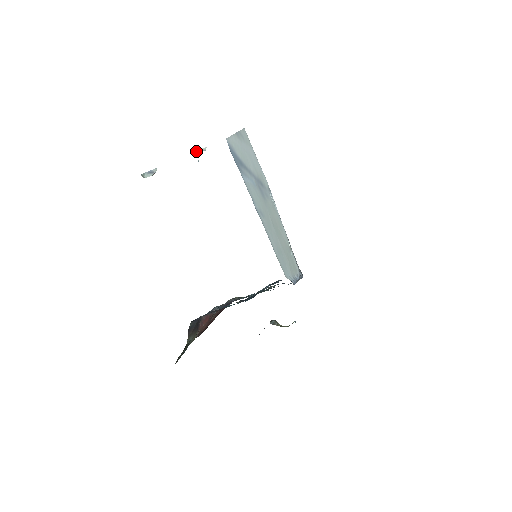
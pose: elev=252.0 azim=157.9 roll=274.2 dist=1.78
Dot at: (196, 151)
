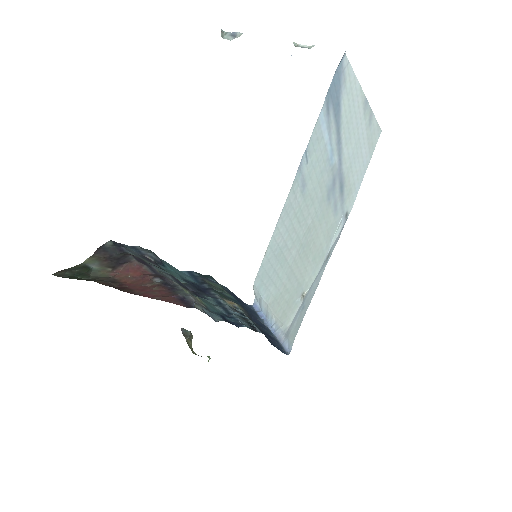
Dot at: (300, 44)
